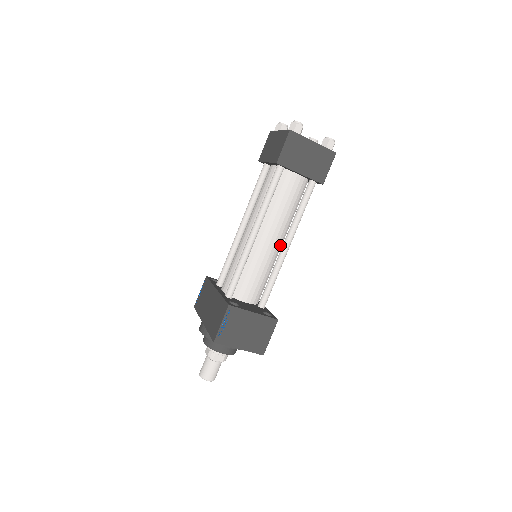
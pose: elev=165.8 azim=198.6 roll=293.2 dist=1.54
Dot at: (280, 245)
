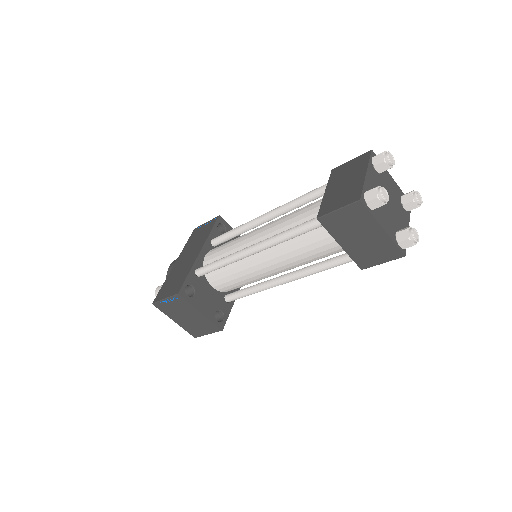
Dot at: (280, 272)
